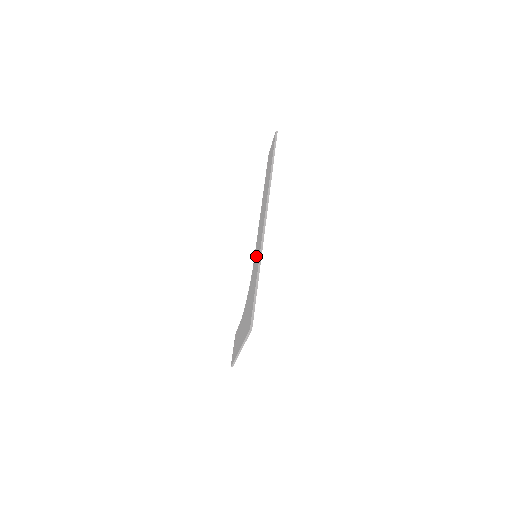
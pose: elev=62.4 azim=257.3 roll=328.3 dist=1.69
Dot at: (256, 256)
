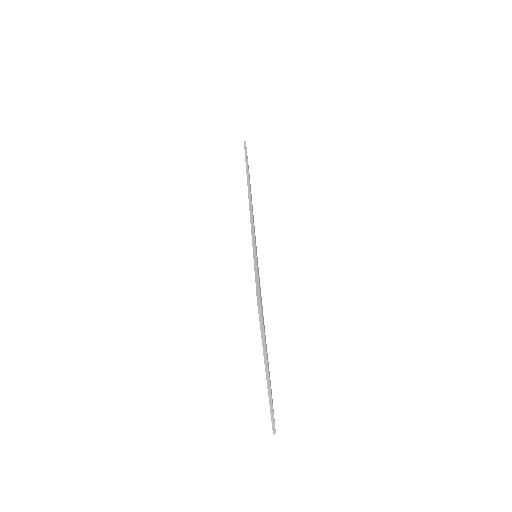
Dot at: occluded
